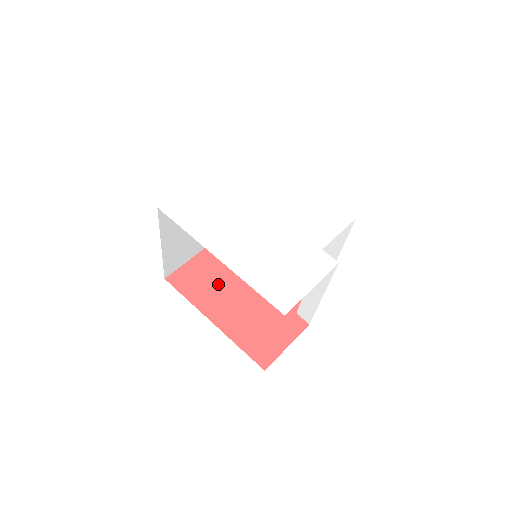
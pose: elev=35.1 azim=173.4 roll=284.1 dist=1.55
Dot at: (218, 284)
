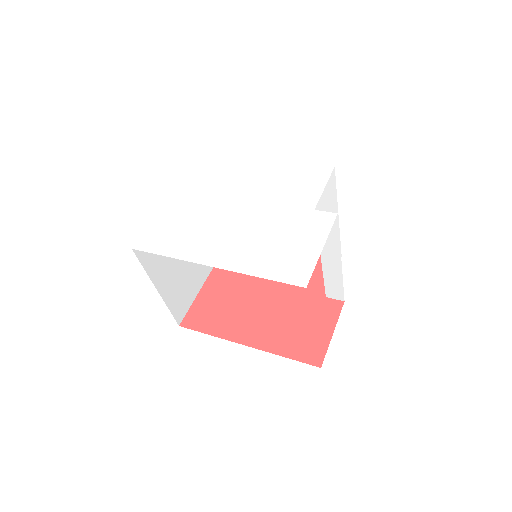
Dot at: (234, 306)
